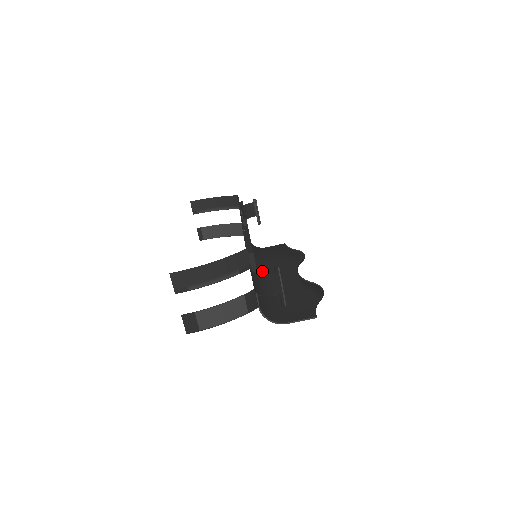
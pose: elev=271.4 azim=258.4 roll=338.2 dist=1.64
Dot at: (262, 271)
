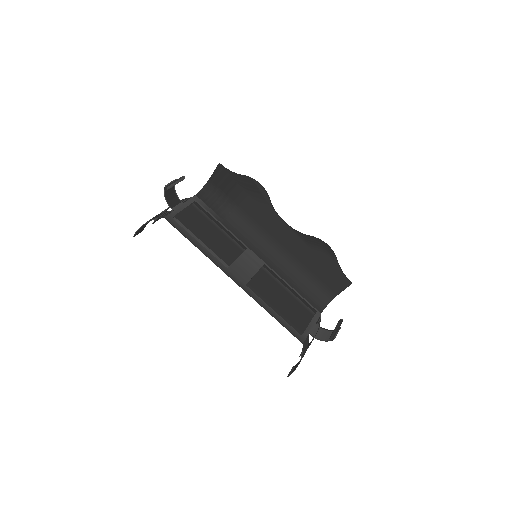
Dot at: (257, 235)
